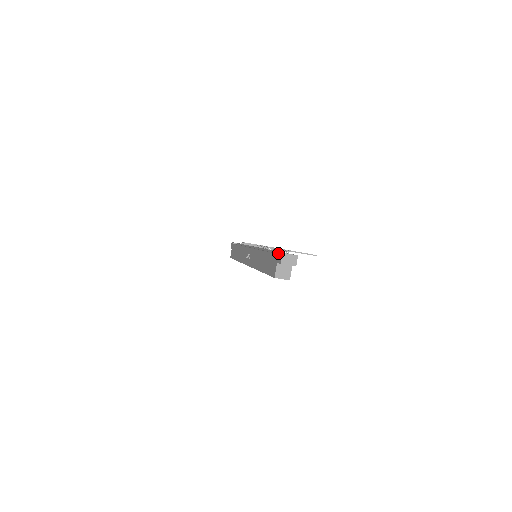
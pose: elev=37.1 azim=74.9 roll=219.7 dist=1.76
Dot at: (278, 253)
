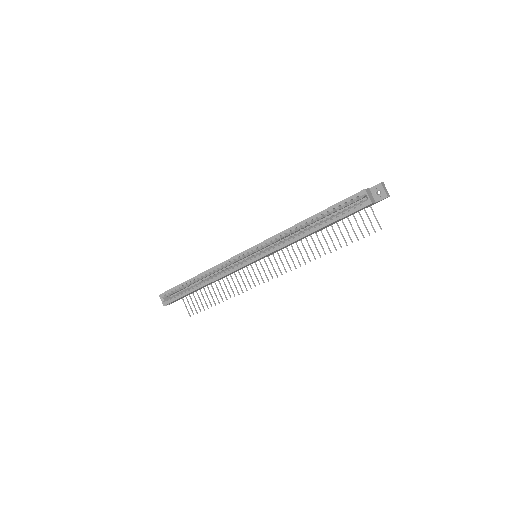
Dot at: occluded
